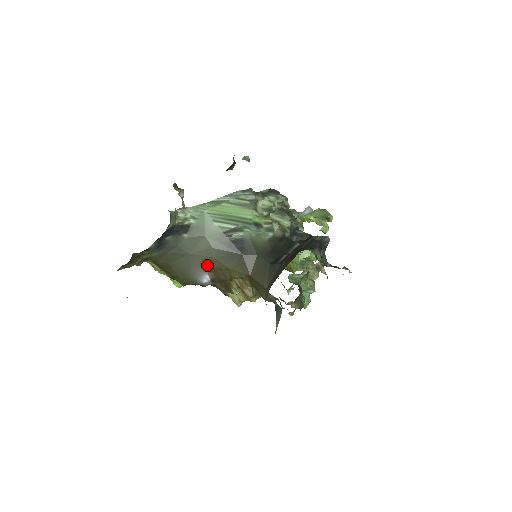
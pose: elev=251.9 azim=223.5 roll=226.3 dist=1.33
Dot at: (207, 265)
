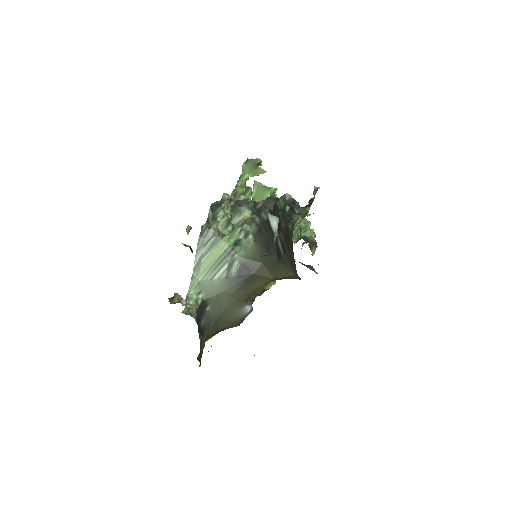
Dot at: (240, 303)
